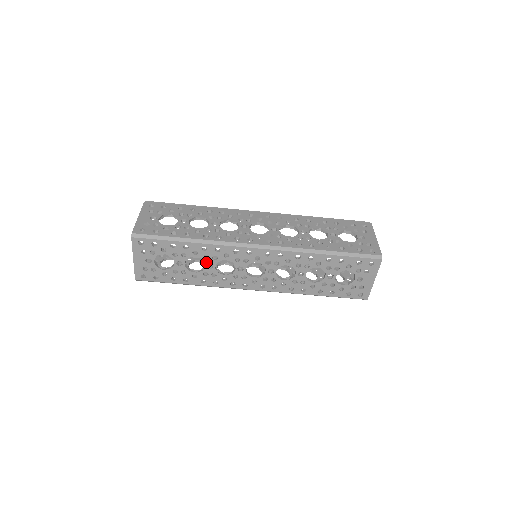
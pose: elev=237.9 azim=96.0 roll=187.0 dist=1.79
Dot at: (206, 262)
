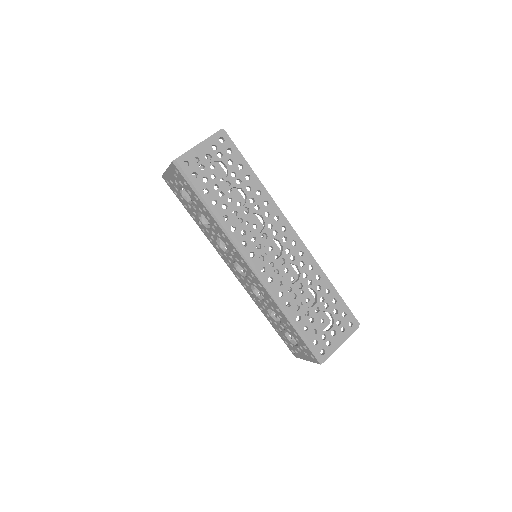
Dot at: (212, 229)
